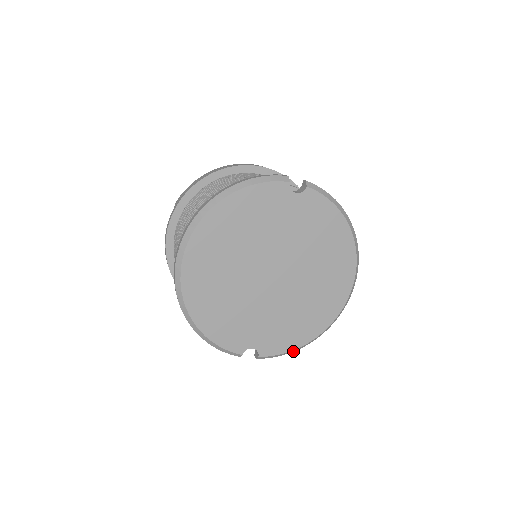
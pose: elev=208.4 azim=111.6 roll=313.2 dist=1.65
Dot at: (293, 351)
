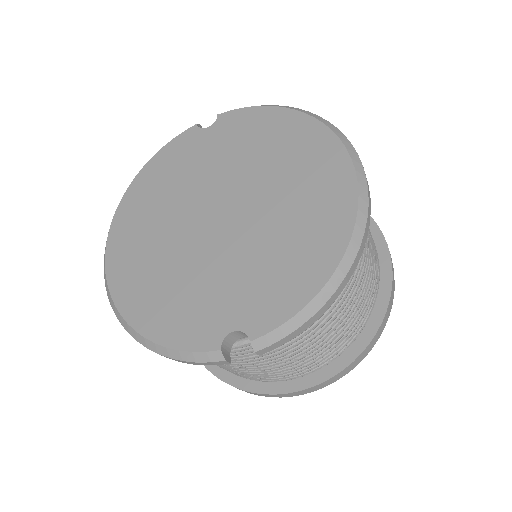
Dot at: (316, 310)
